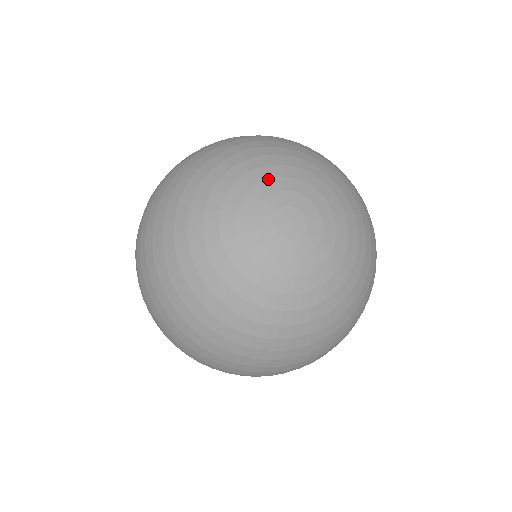
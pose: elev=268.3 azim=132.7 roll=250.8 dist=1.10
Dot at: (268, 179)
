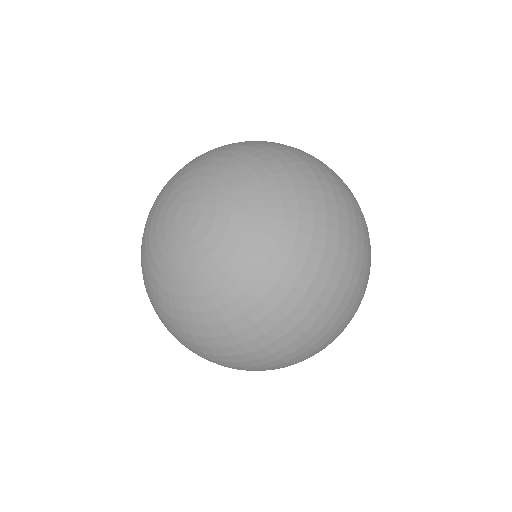
Dot at: (180, 184)
